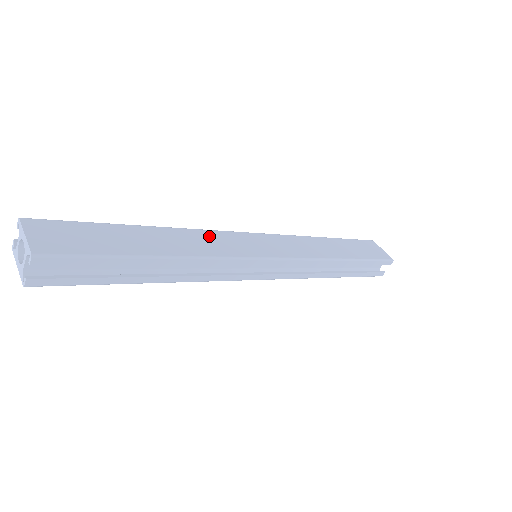
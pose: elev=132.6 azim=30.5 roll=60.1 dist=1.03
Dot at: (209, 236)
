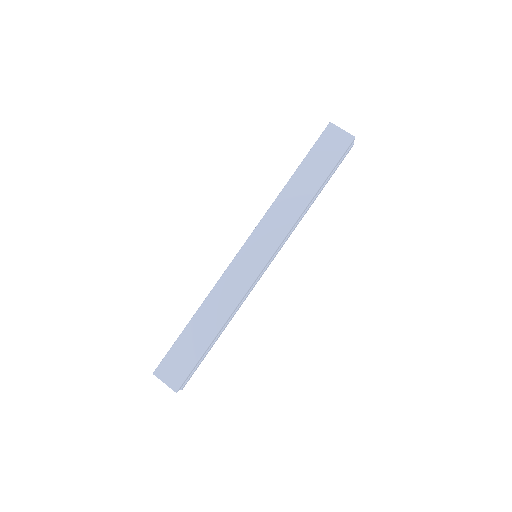
Dot at: (224, 285)
